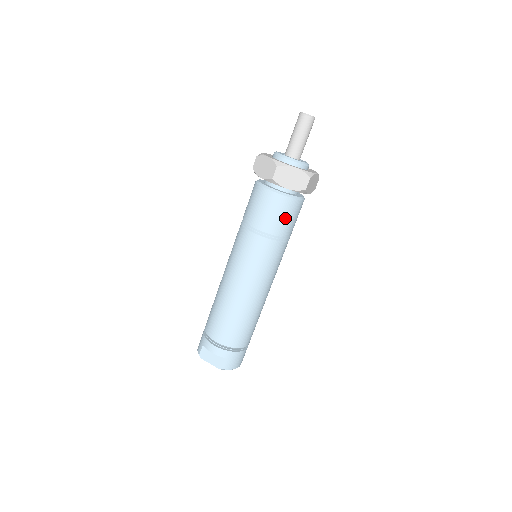
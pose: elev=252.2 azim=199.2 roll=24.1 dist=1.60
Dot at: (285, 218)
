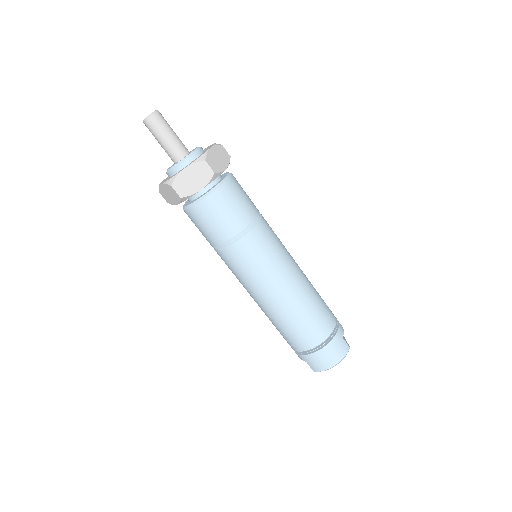
Dot at: (206, 227)
